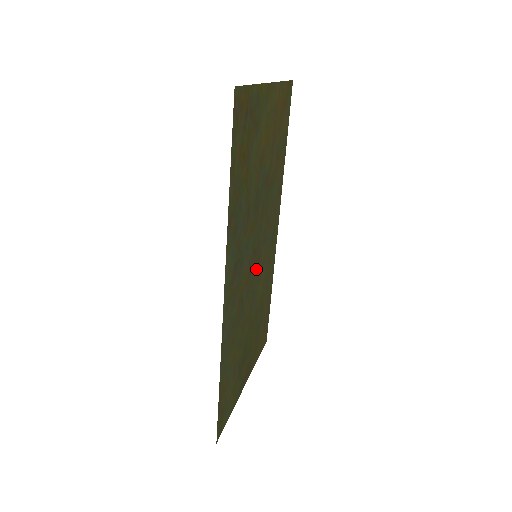
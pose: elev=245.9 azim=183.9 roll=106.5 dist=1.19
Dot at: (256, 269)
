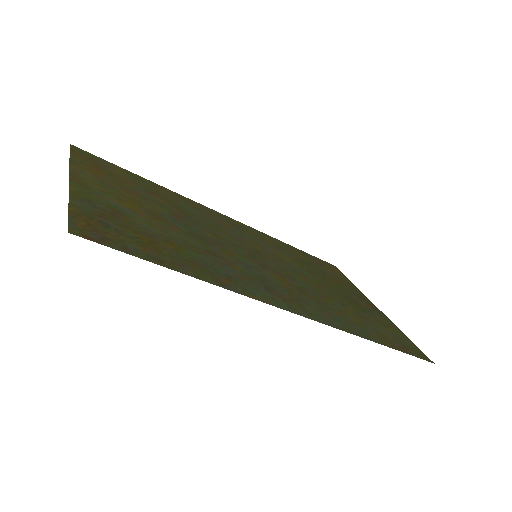
Dot at: (269, 260)
